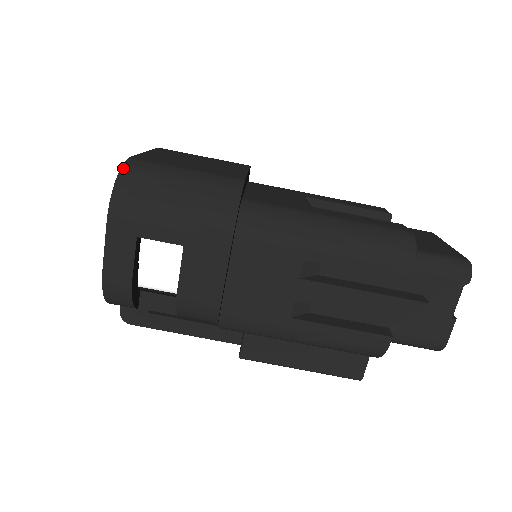
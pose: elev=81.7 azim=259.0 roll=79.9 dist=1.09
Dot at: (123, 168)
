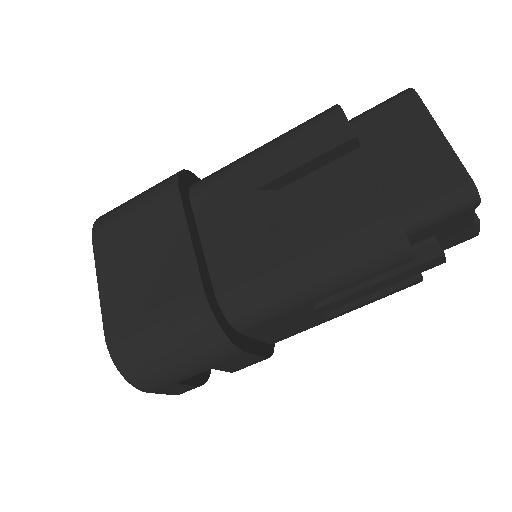
Dot at: (115, 362)
